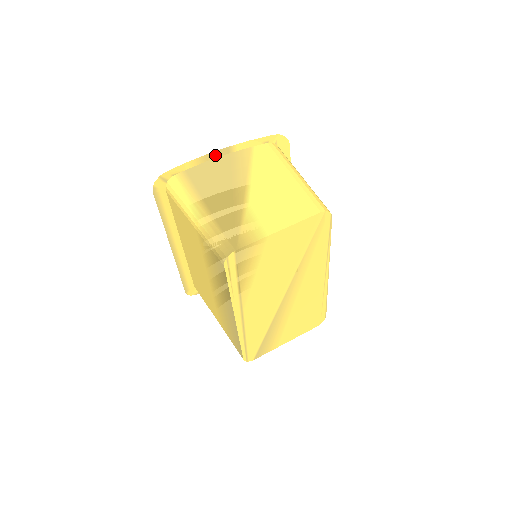
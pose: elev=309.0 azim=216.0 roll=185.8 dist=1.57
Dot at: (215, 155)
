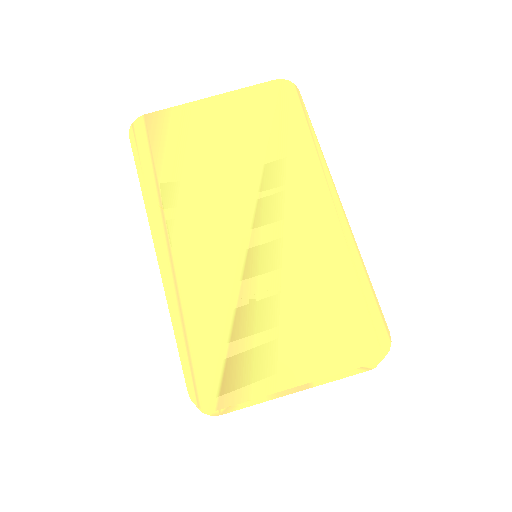
Dot at: occluded
